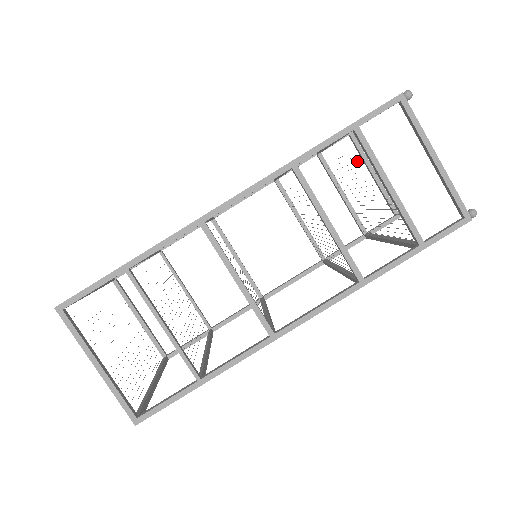
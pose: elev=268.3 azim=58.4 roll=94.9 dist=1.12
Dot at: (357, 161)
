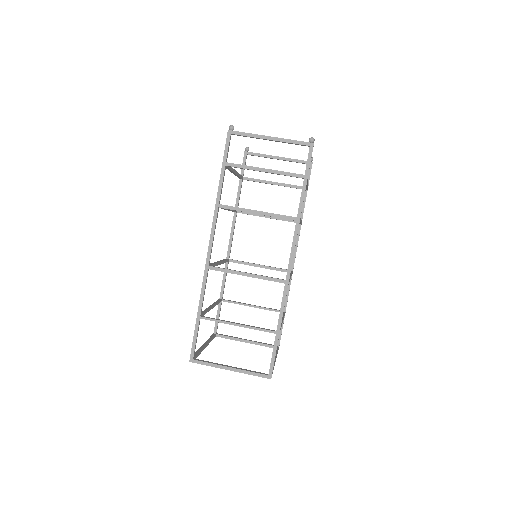
Dot at: occluded
